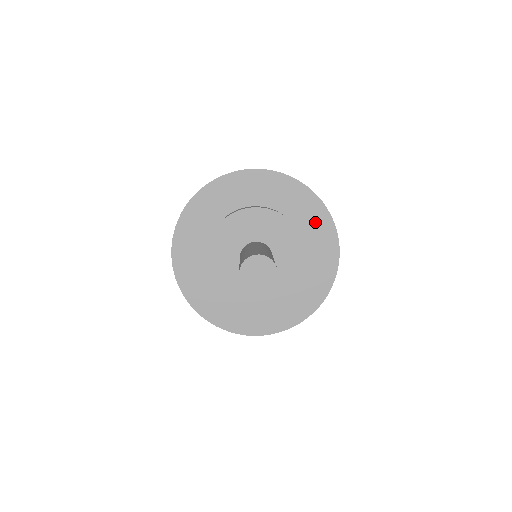
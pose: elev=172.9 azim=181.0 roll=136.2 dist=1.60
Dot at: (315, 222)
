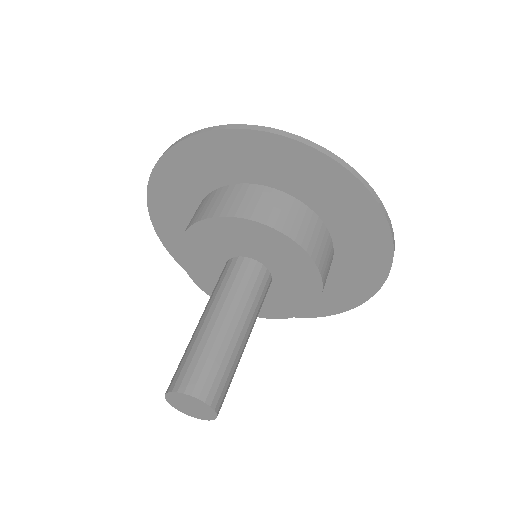
Dot at: (362, 235)
